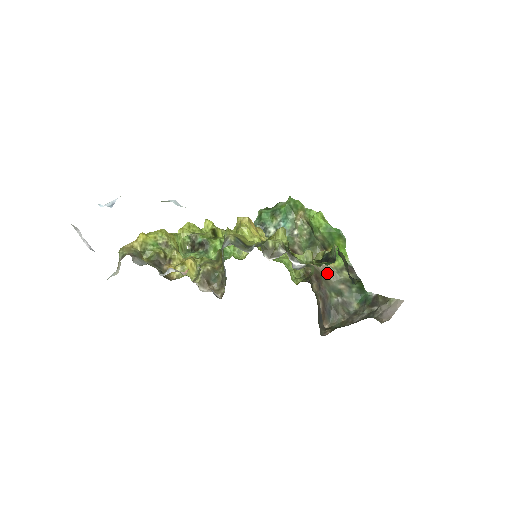
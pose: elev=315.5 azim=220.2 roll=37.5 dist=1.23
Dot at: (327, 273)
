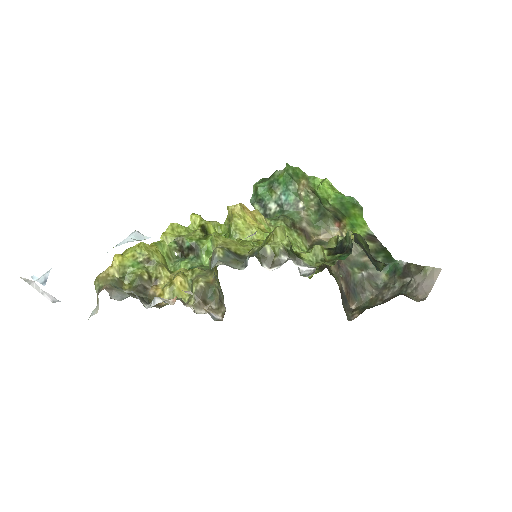
Dot at: occluded
